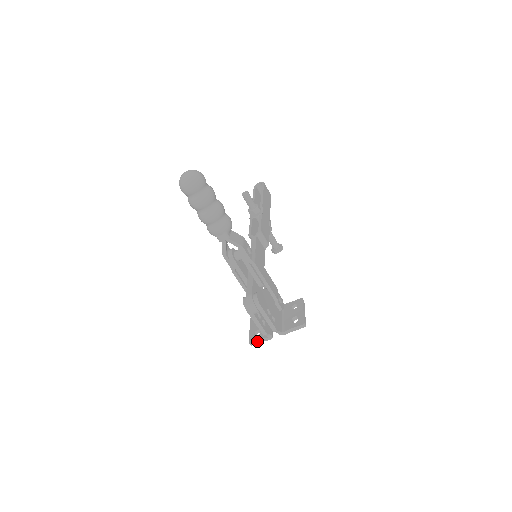
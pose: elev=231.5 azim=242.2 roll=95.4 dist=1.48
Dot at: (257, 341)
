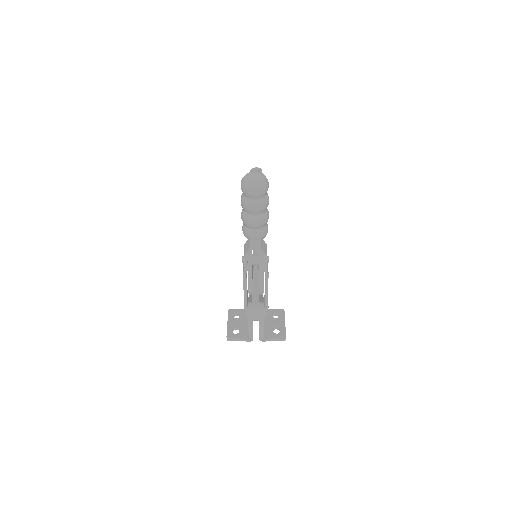
Dot at: (235, 339)
